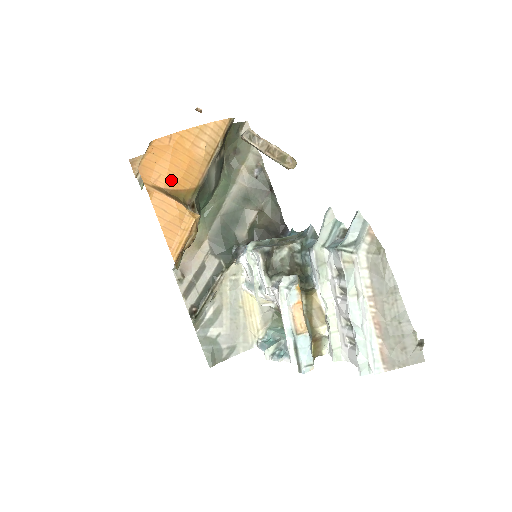
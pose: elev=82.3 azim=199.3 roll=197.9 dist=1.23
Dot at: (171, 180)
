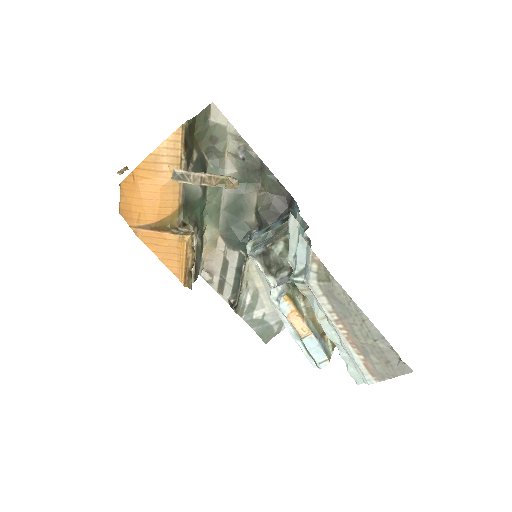
Dot at: (151, 214)
